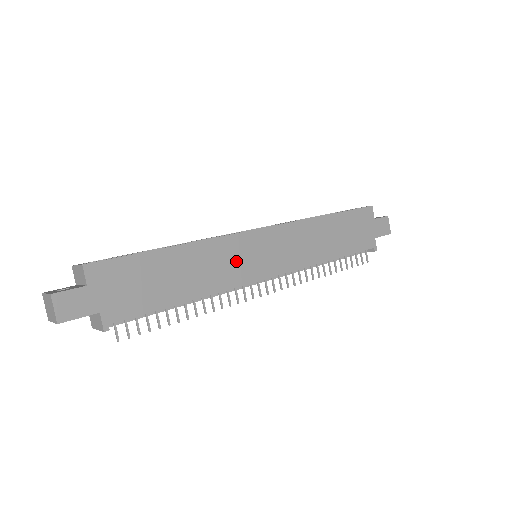
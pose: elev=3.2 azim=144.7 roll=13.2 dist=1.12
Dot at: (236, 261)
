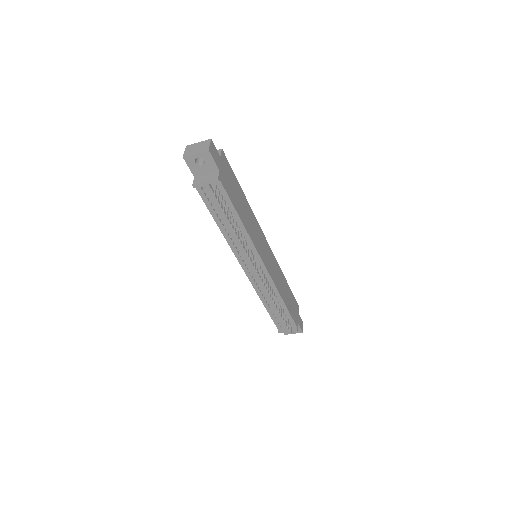
Dot at: (258, 237)
